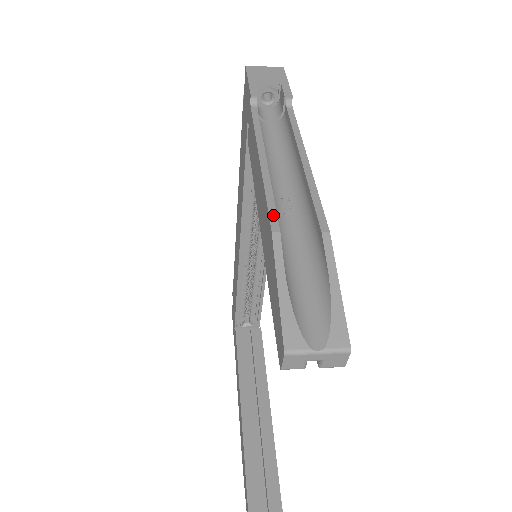
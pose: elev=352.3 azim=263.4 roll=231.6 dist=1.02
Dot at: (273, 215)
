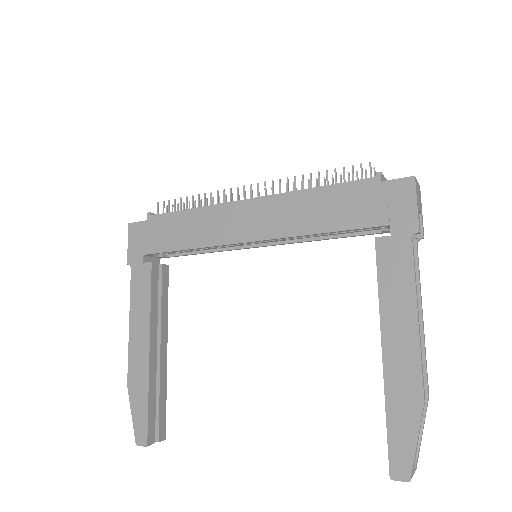
Dot at: occluded
